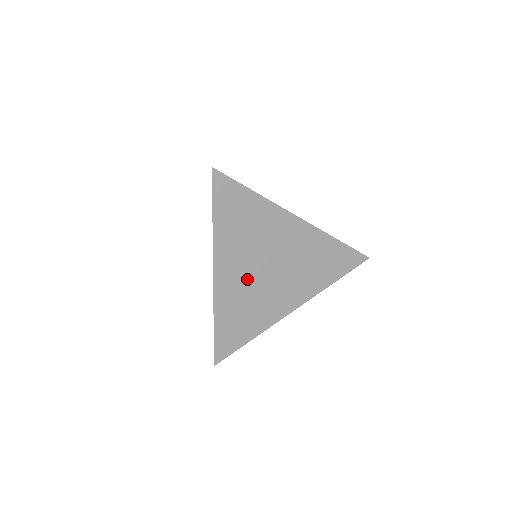
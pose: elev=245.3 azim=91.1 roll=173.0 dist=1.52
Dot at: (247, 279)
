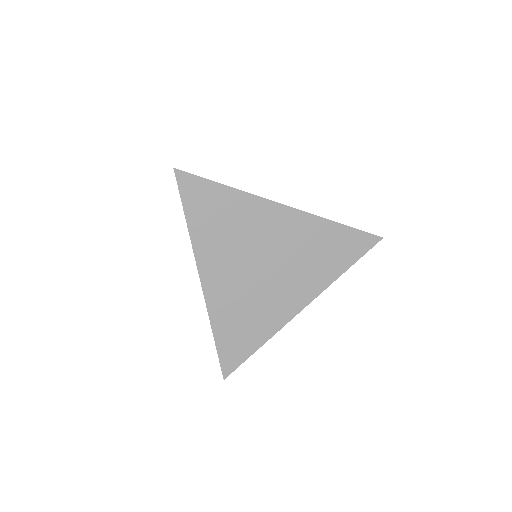
Dot at: (240, 281)
